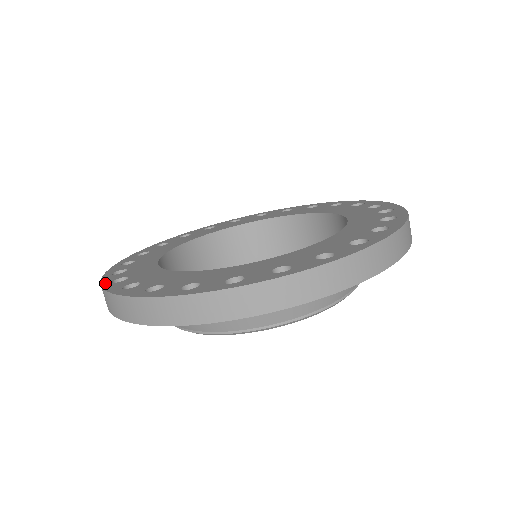
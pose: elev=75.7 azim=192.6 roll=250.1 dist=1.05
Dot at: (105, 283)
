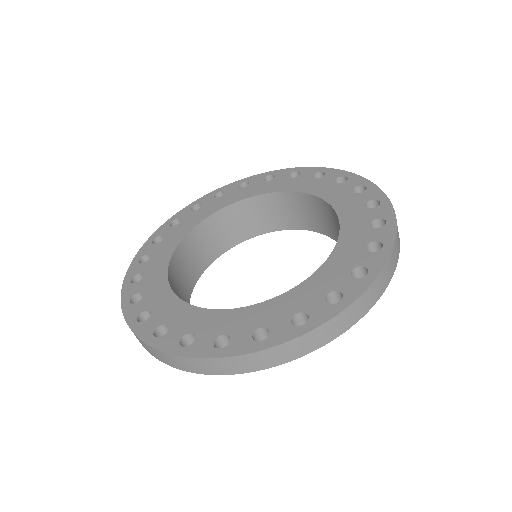
Dot at: (152, 237)
